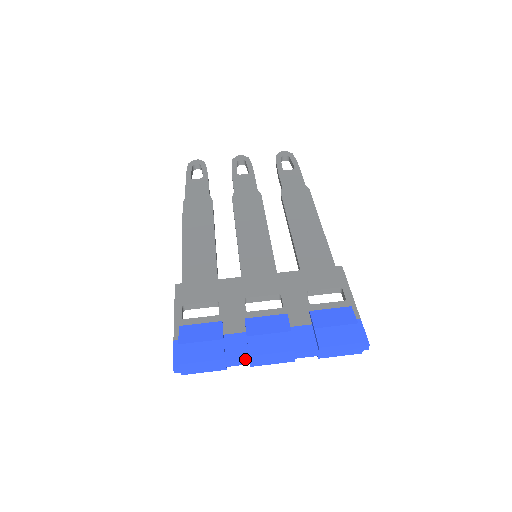
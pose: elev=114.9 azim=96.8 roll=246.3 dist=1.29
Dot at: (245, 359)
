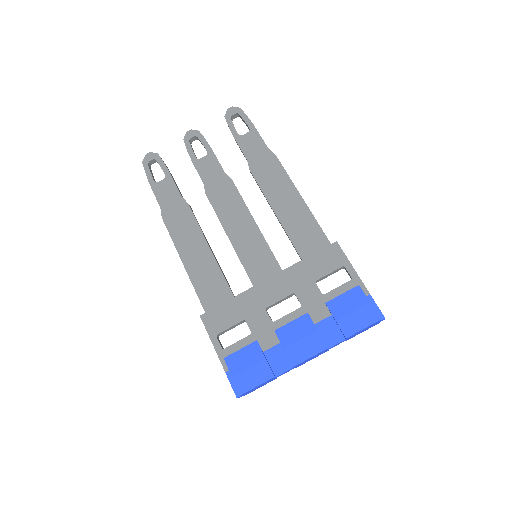
Dot at: (290, 369)
